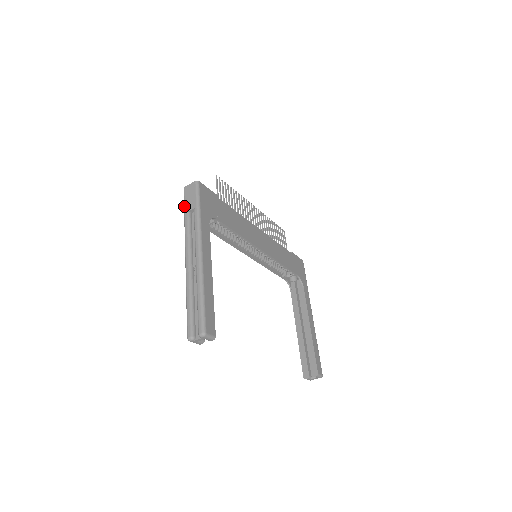
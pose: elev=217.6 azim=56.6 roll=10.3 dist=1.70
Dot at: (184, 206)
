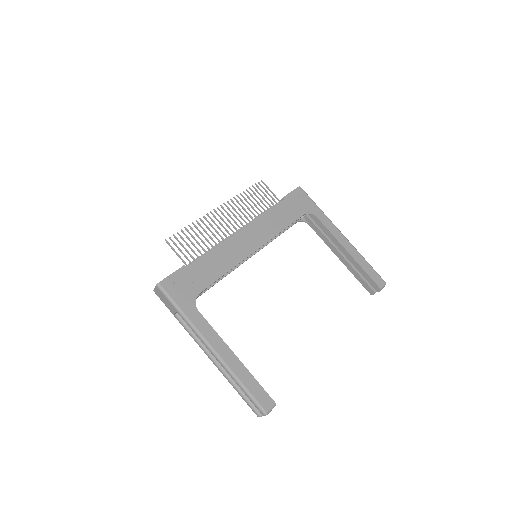
Dot at: occluded
